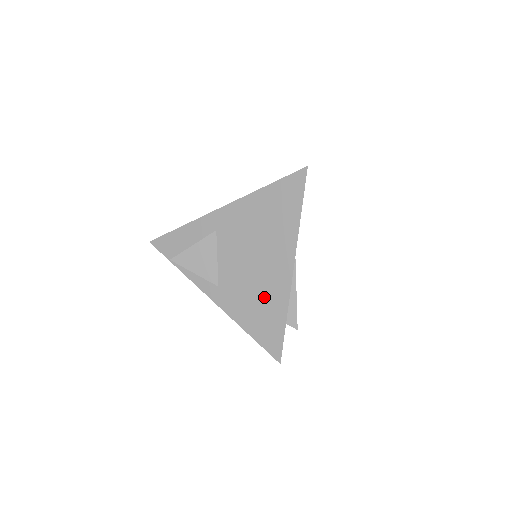
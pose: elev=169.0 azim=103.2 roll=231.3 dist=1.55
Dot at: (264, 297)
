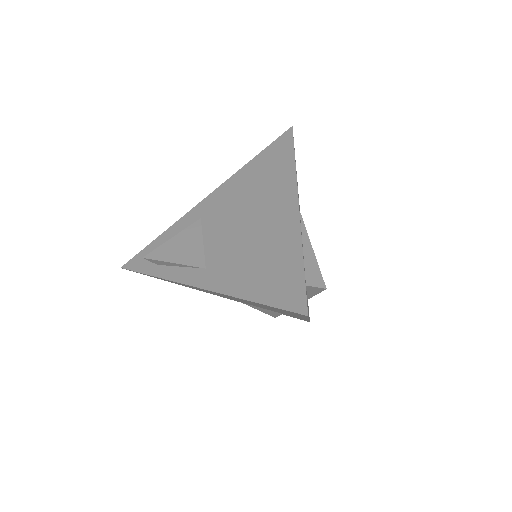
Dot at: (267, 249)
